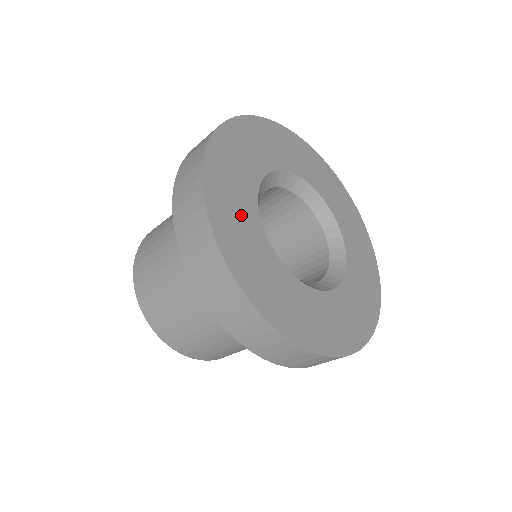
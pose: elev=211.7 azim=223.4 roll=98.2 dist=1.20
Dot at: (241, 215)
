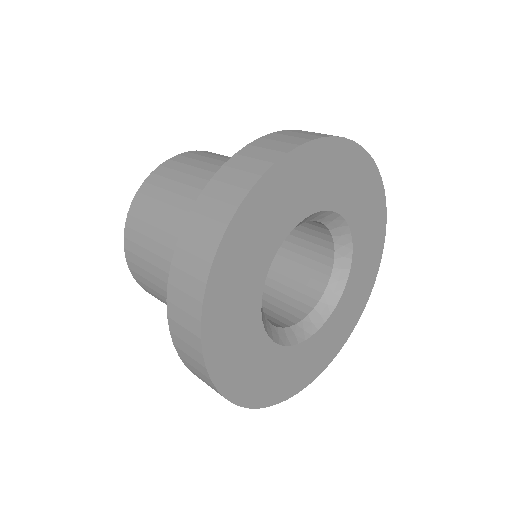
Dot at: (249, 356)
